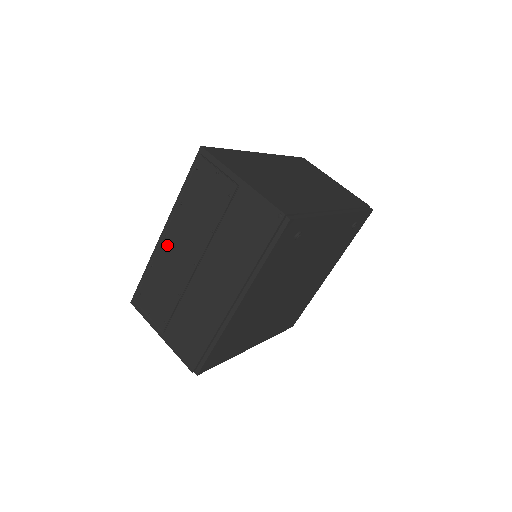
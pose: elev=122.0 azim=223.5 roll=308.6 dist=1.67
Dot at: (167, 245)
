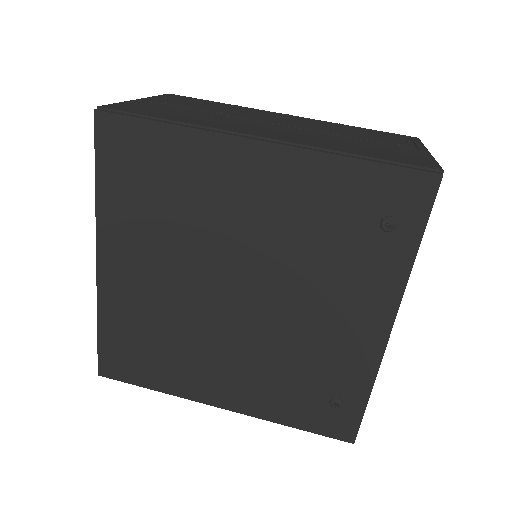
Dot at: (277, 115)
